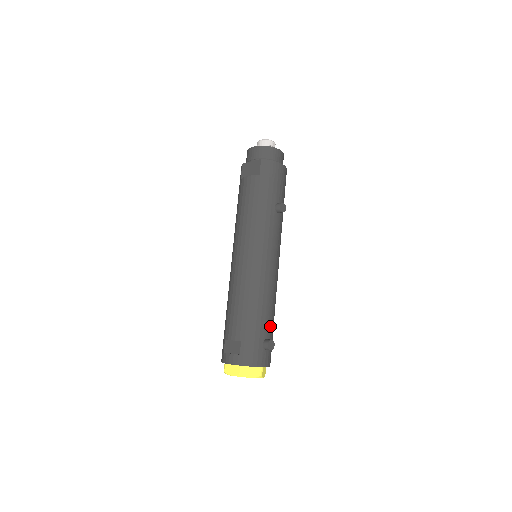
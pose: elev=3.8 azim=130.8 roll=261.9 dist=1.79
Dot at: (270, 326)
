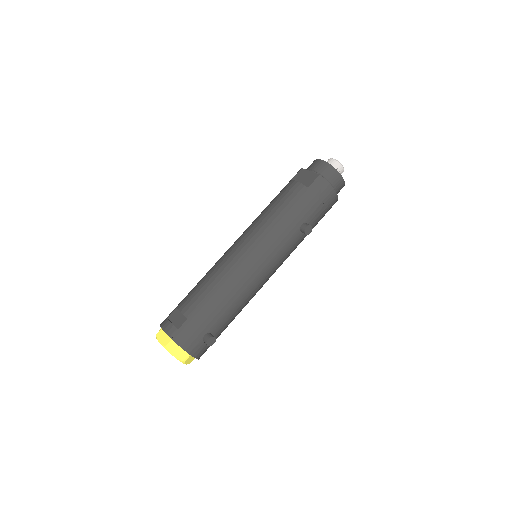
Dot at: (223, 324)
